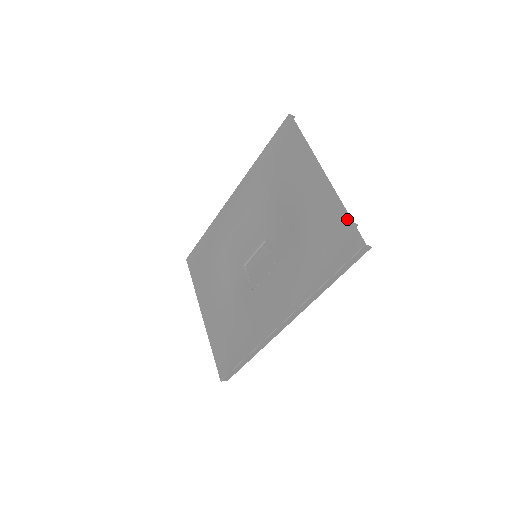
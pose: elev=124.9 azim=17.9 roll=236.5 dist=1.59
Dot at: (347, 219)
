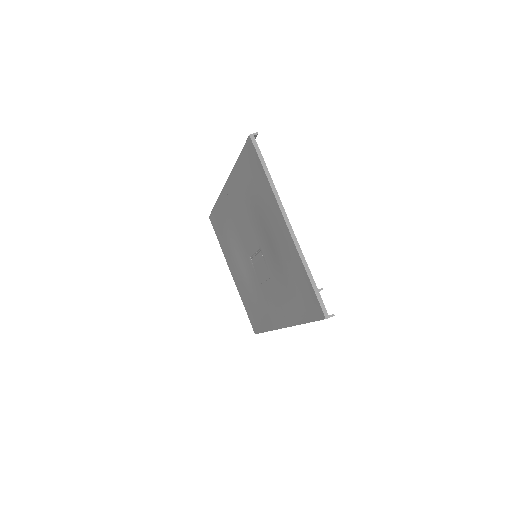
Dot at: (311, 286)
